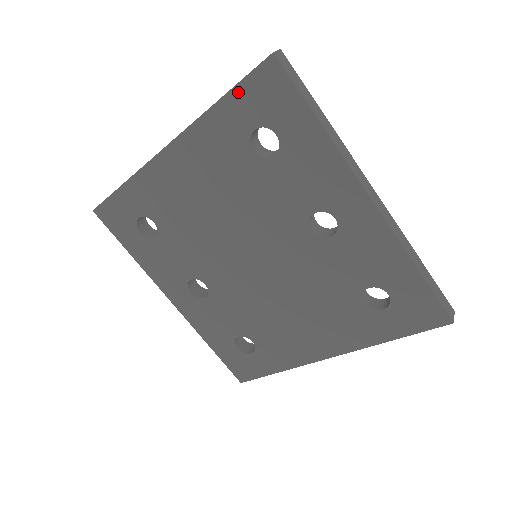
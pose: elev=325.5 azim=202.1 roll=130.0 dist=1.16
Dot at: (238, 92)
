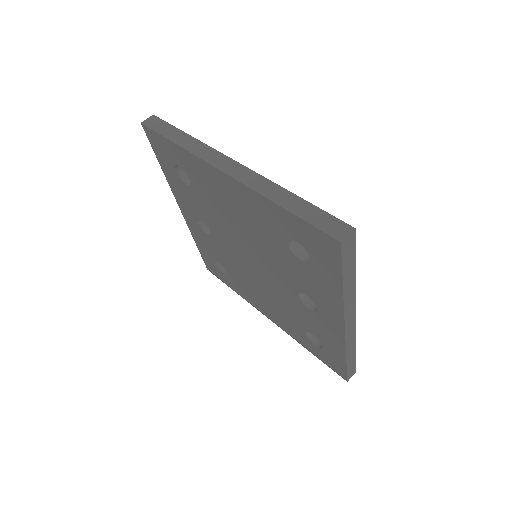
Dot at: (300, 222)
